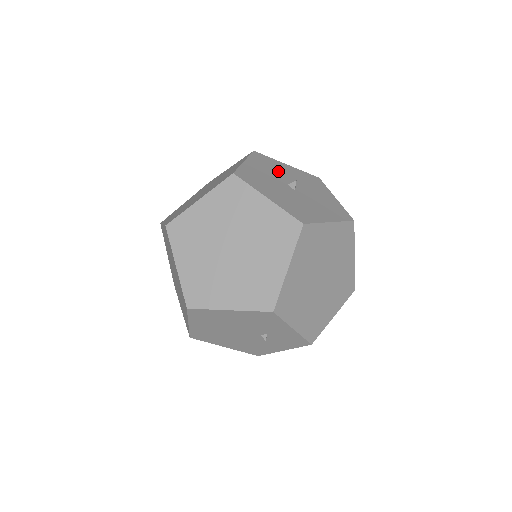
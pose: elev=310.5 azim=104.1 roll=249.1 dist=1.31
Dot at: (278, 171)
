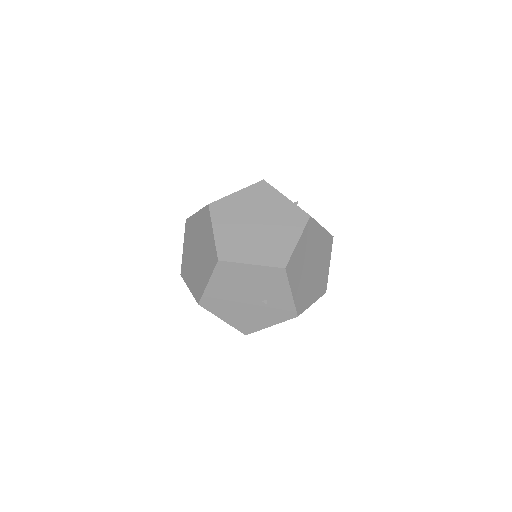
Dot at: occluded
